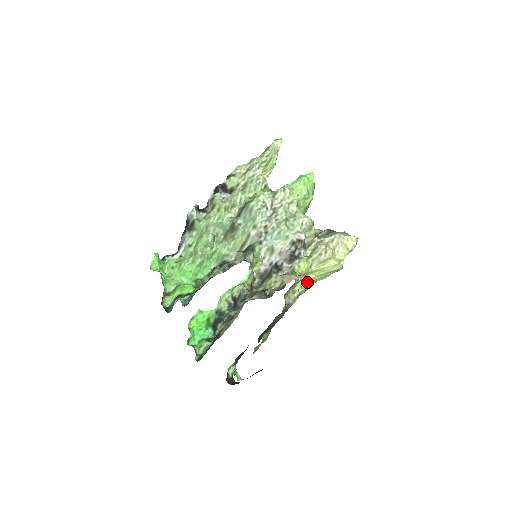
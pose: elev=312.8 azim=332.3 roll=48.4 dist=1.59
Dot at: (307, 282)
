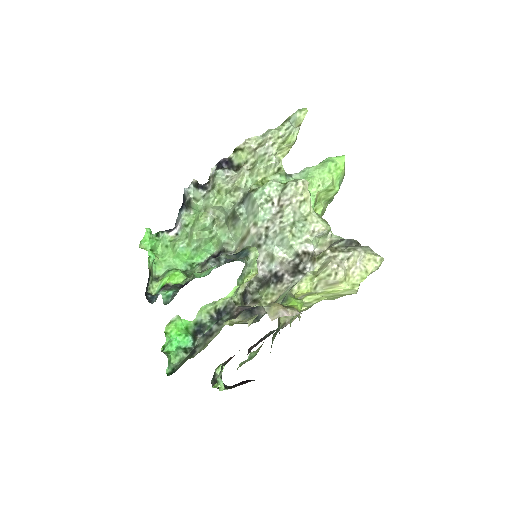
Dot at: (310, 302)
